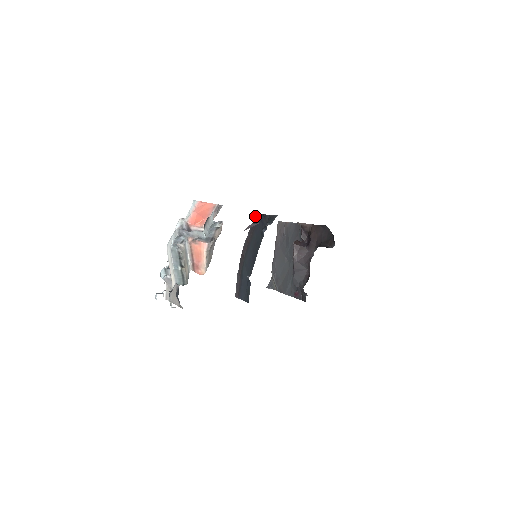
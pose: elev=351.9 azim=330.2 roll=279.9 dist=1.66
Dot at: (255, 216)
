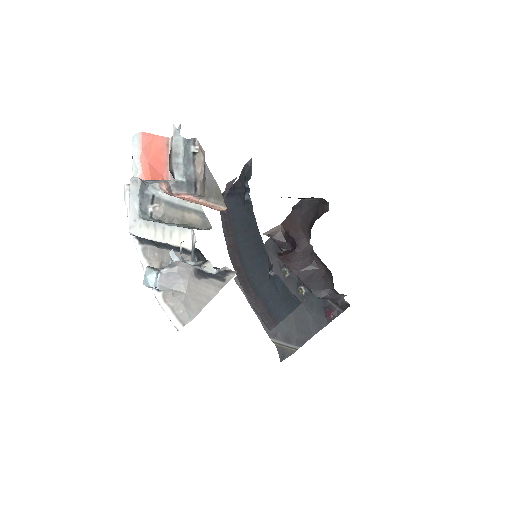
Dot at: occluded
